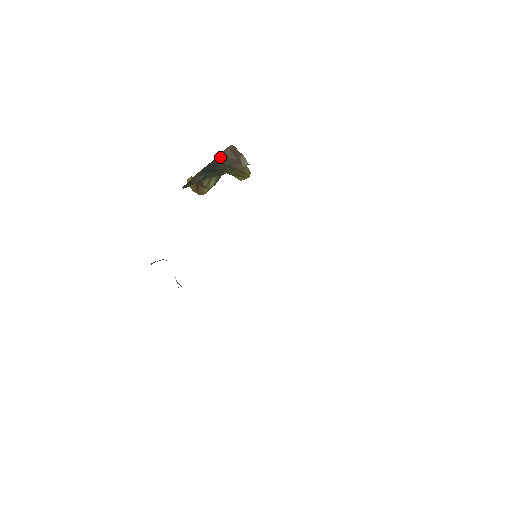
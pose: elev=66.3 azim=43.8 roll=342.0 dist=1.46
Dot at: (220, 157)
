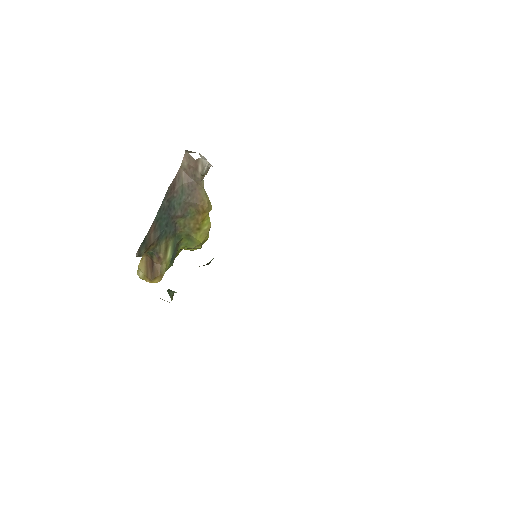
Dot at: (174, 186)
